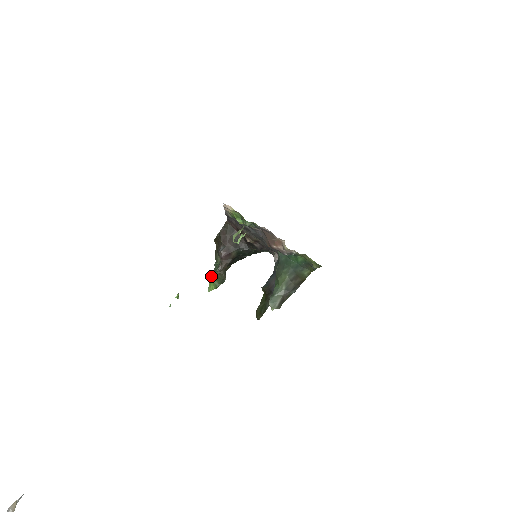
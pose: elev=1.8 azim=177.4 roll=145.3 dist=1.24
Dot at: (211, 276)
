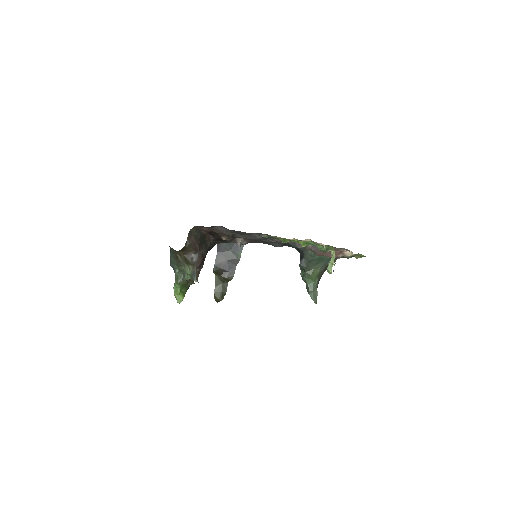
Dot at: (176, 287)
